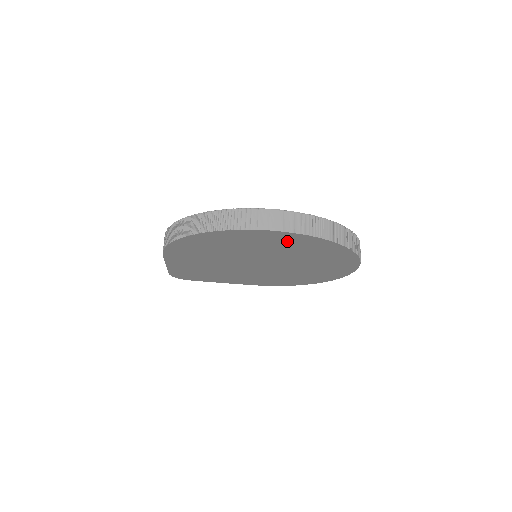
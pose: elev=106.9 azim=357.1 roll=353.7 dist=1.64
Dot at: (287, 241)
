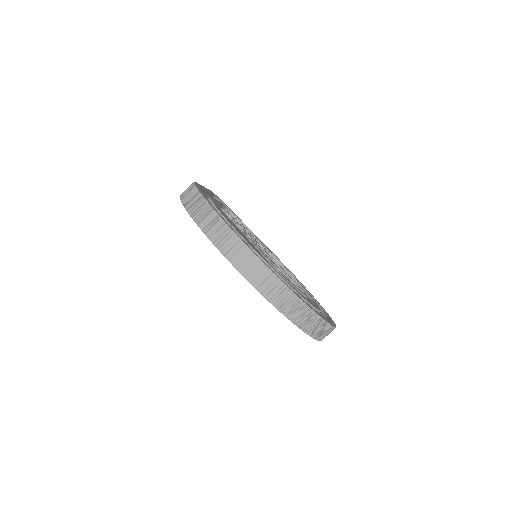
Dot at: occluded
